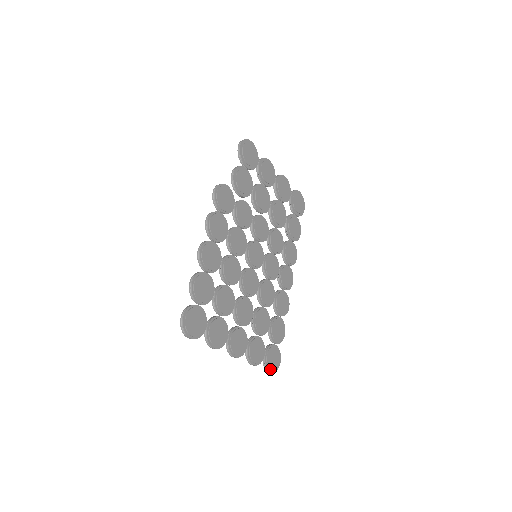
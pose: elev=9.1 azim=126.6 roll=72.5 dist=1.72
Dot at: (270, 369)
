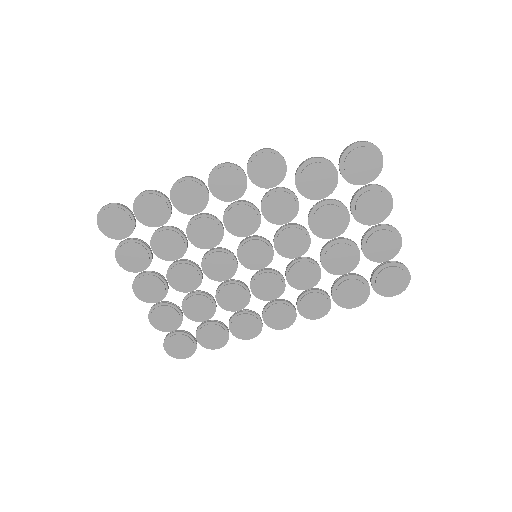
Dot at: (166, 347)
